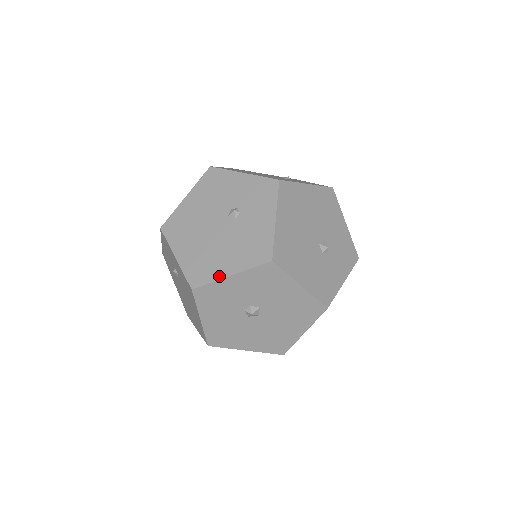
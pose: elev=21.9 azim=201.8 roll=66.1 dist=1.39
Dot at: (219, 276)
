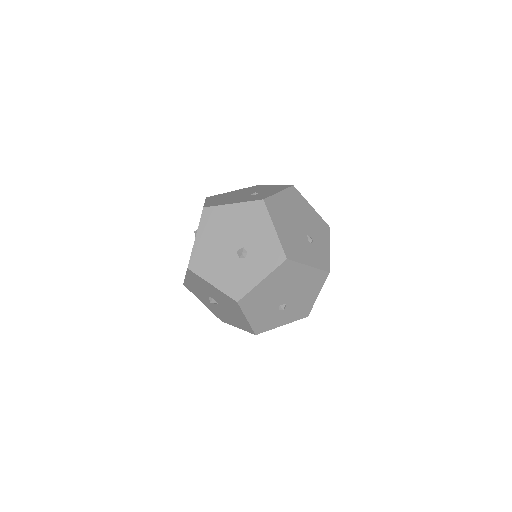
Dot at: occluded
